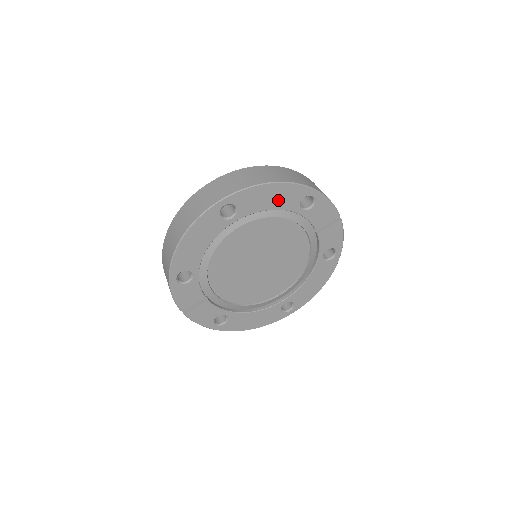
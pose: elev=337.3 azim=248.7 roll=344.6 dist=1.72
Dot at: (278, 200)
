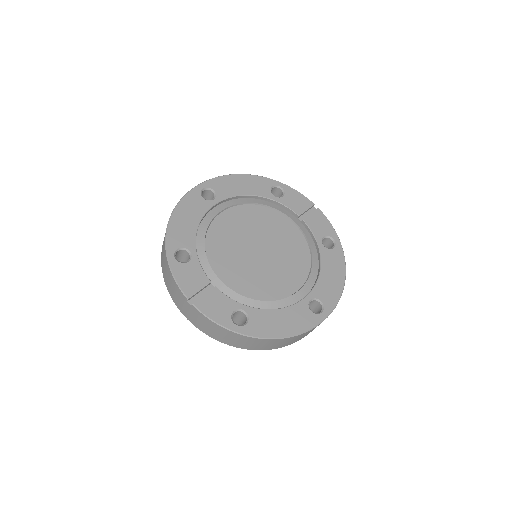
Dot at: (250, 188)
